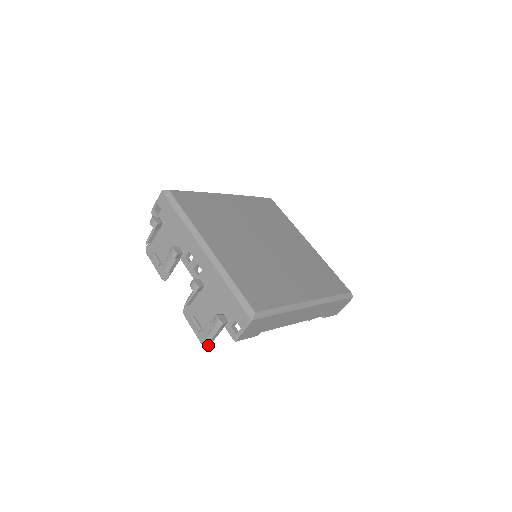
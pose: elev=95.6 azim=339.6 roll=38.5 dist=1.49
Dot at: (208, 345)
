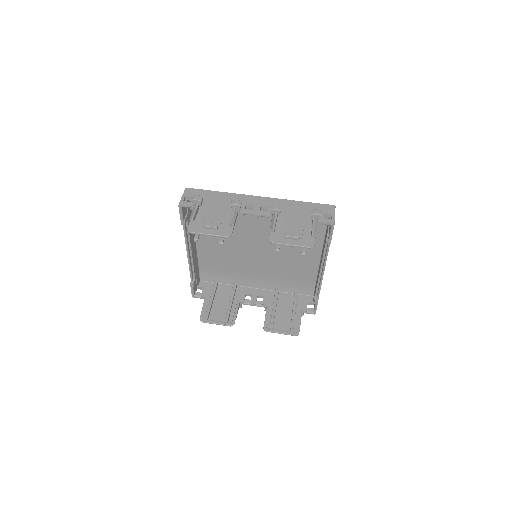
Dot at: (314, 243)
